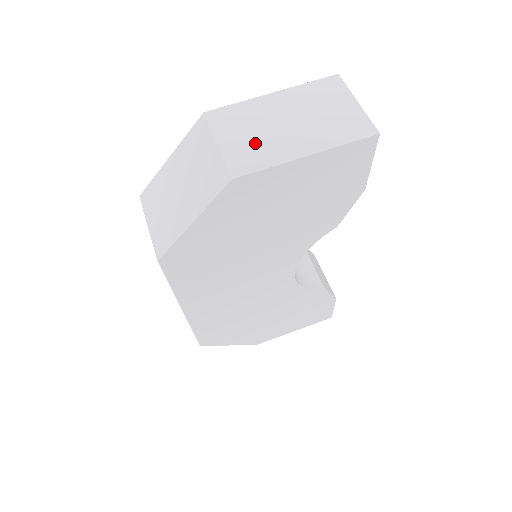
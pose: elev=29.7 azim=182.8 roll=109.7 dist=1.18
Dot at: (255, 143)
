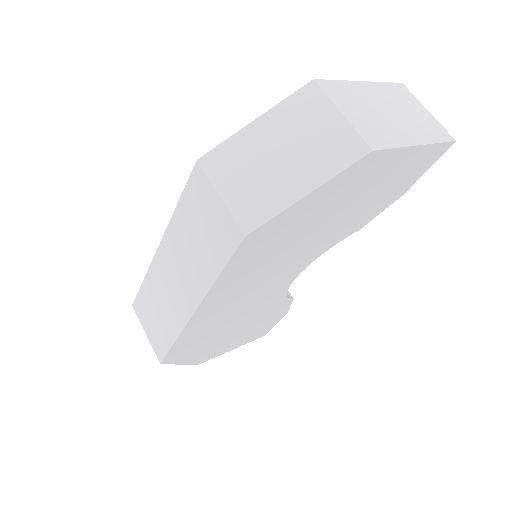
Dot at: (374, 122)
